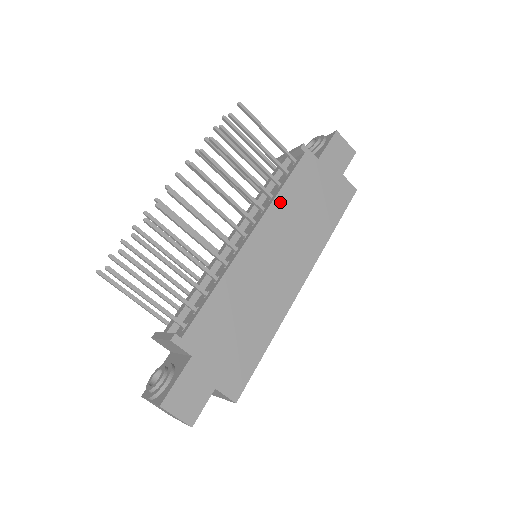
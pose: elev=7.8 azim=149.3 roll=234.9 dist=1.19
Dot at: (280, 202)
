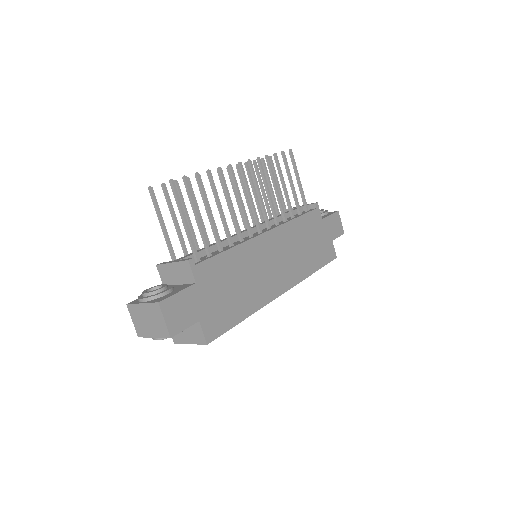
Dot at: (291, 226)
